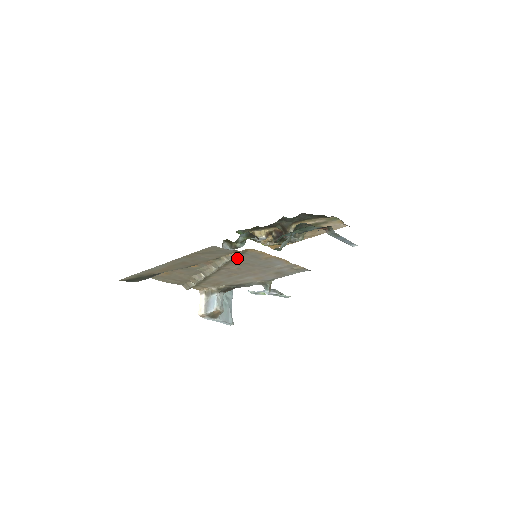
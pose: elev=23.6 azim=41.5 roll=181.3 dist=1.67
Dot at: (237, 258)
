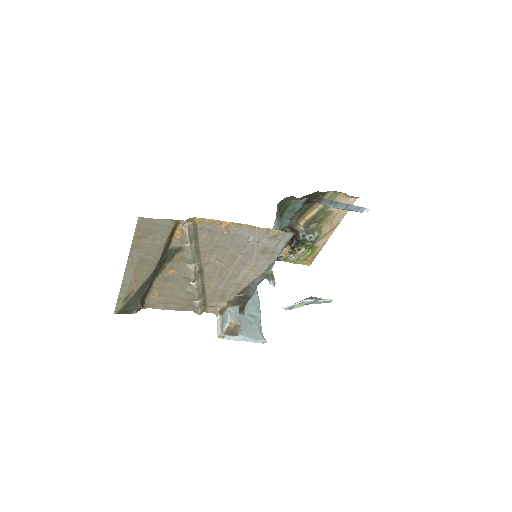
Dot at: (199, 241)
